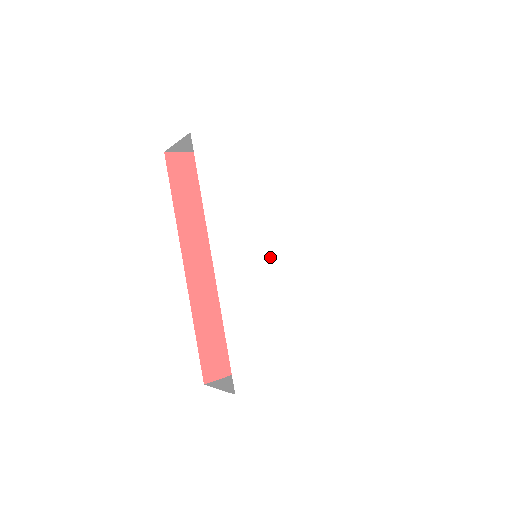
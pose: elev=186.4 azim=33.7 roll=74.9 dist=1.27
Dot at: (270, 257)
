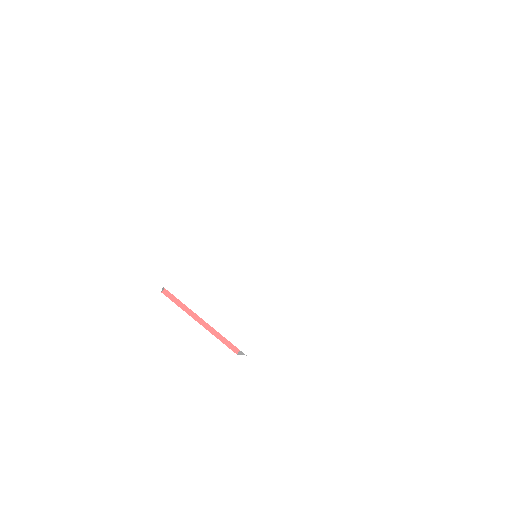
Dot at: (257, 251)
